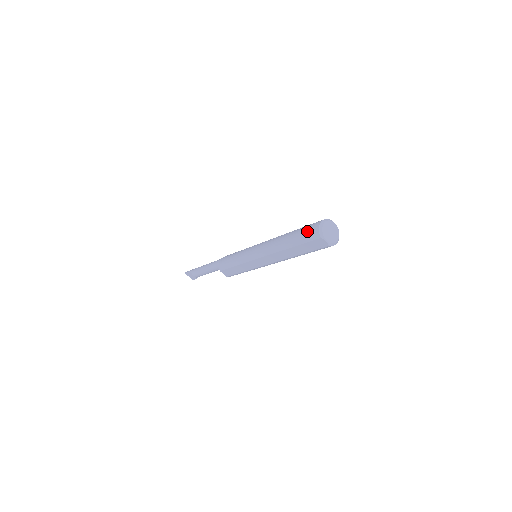
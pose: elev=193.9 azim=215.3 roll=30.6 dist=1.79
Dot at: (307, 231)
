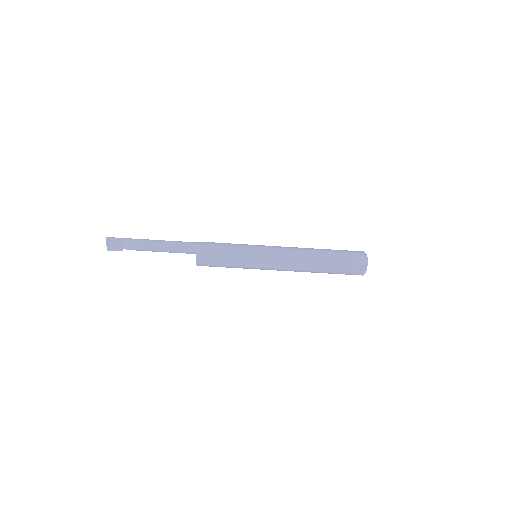
Dot at: (351, 255)
